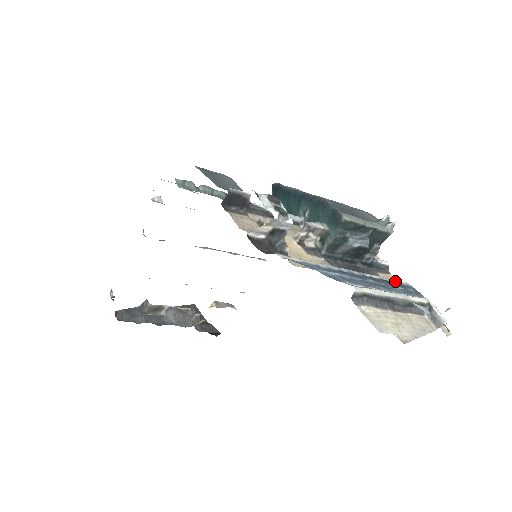
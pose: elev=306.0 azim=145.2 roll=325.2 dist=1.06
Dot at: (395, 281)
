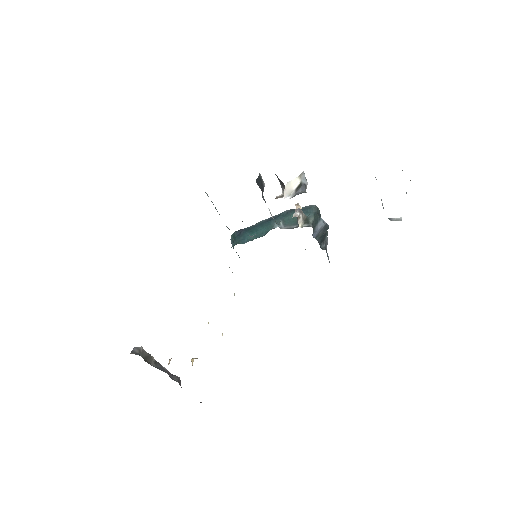
Dot at: occluded
